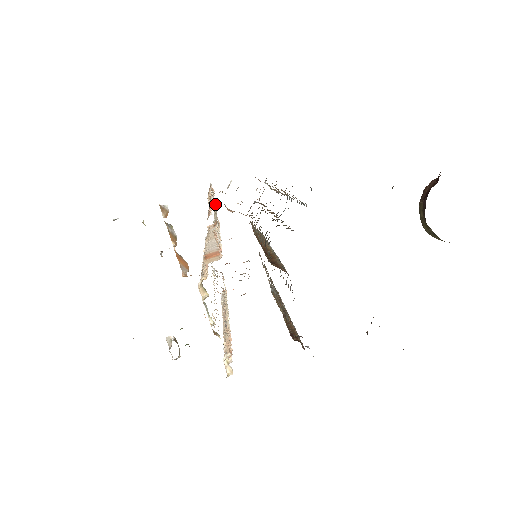
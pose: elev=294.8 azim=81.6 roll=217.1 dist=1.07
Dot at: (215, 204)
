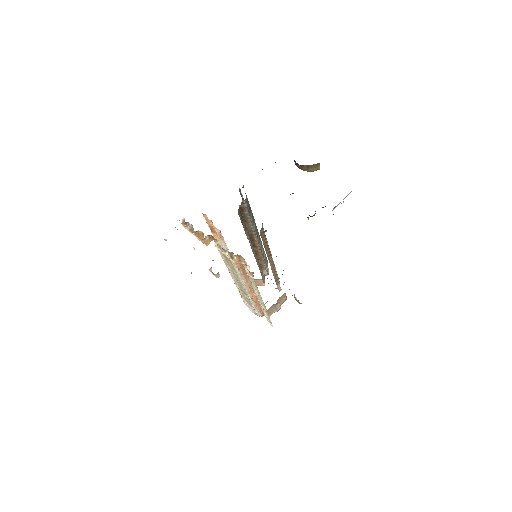
Dot at: occluded
